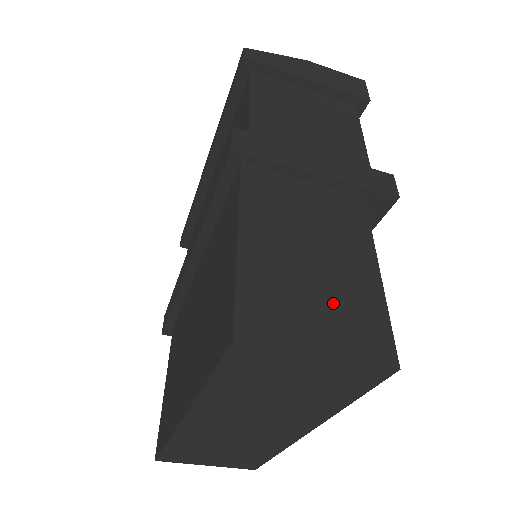
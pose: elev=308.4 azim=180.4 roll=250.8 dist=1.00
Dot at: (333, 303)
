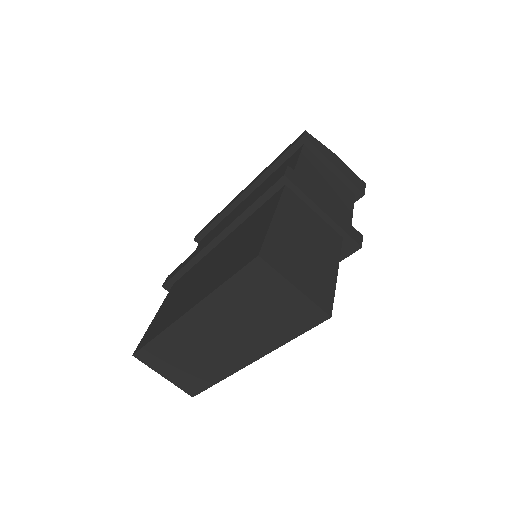
Dot at: (309, 271)
